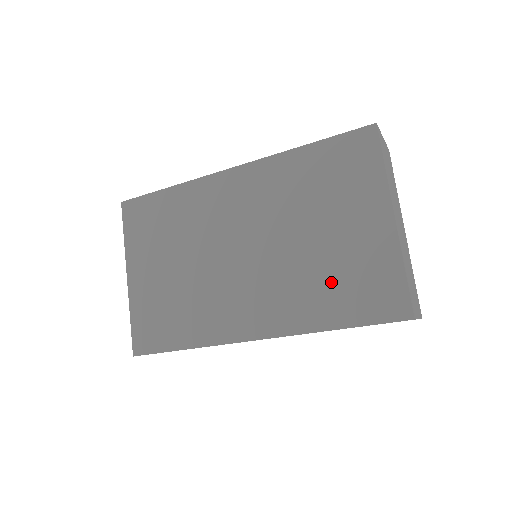
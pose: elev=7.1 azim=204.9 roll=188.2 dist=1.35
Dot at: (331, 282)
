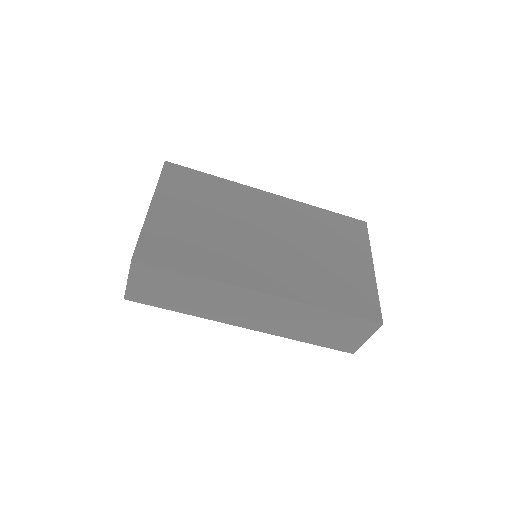
Dot at: (331, 282)
